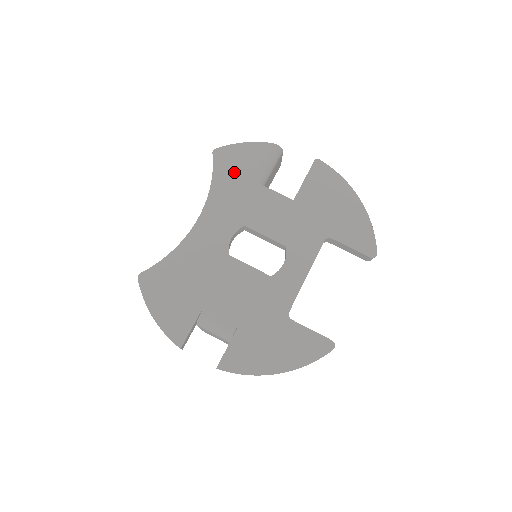
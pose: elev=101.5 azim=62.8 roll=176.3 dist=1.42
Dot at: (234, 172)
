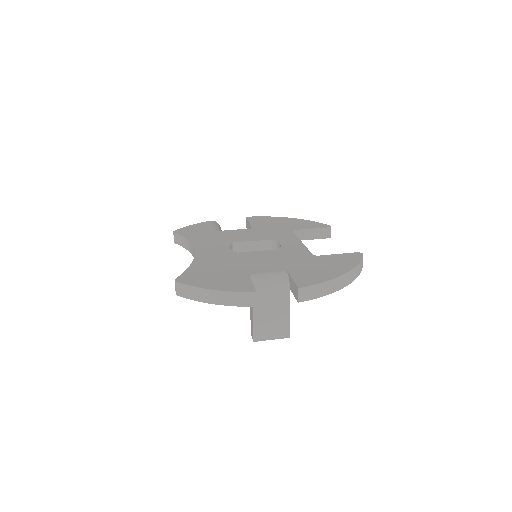
Dot at: (198, 233)
